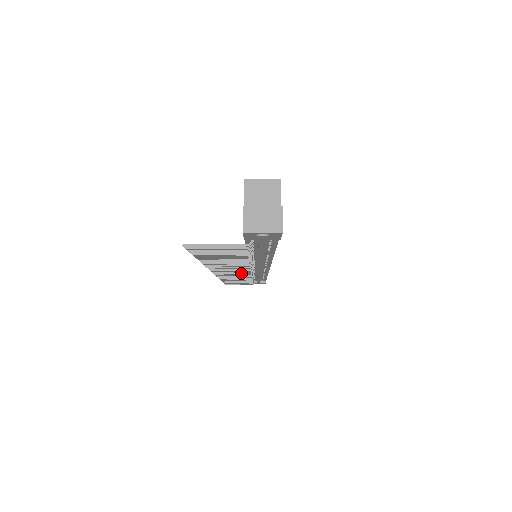
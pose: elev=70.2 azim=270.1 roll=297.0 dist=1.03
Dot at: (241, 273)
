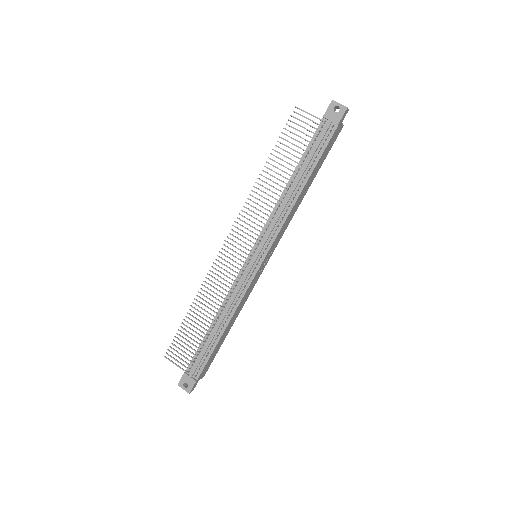
Dot at: (245, 247)
